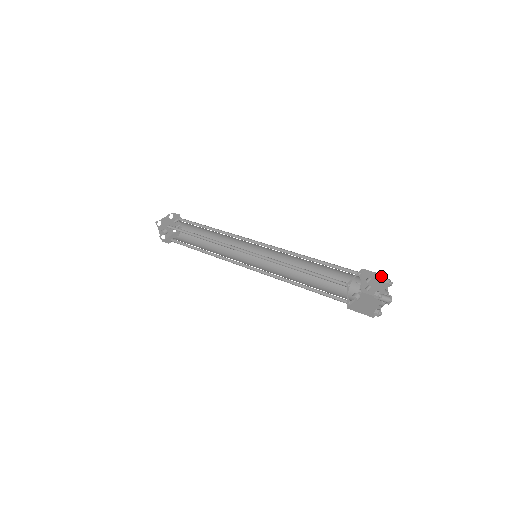
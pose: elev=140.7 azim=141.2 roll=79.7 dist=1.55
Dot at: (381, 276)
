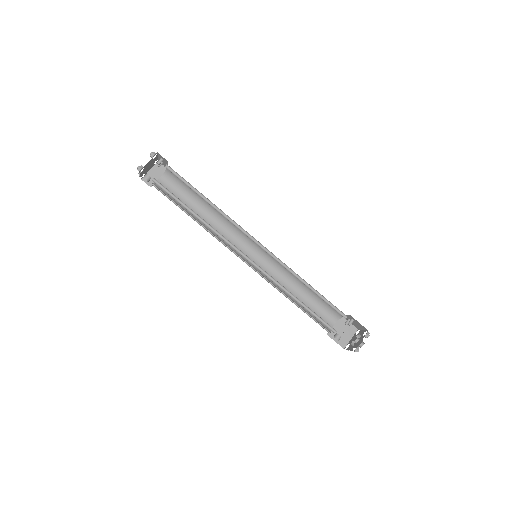
Dot at: (363, 327)
